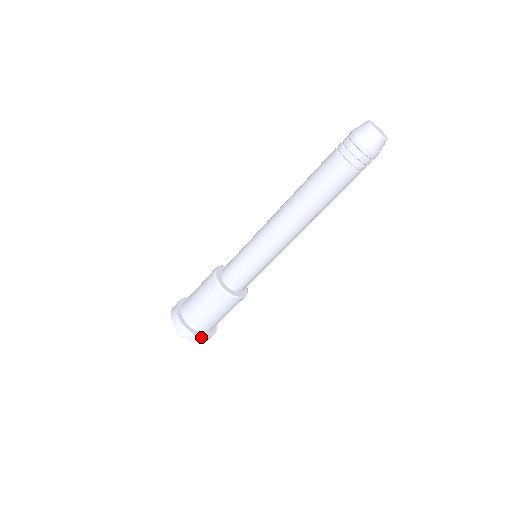
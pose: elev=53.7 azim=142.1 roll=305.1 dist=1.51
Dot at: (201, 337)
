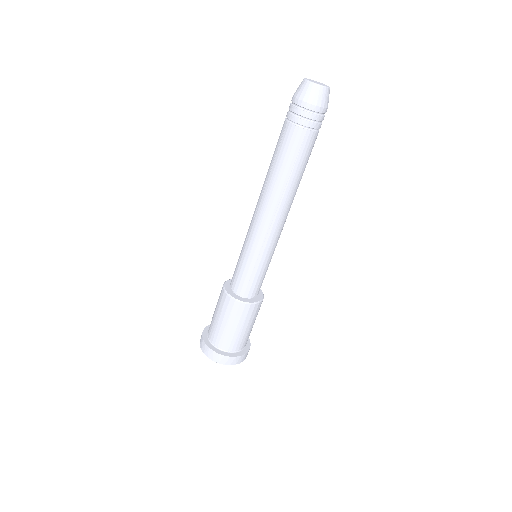
Dot at: (245, 354)
